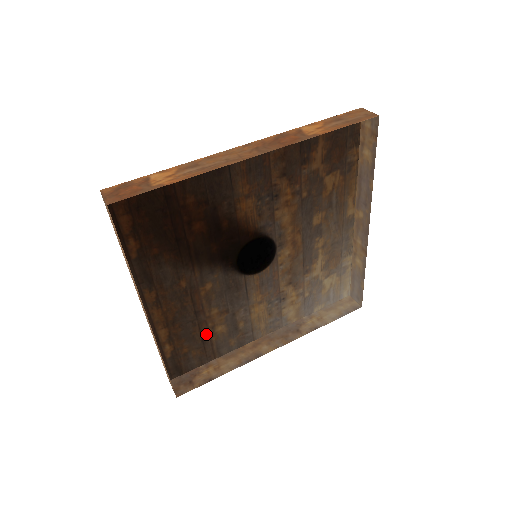
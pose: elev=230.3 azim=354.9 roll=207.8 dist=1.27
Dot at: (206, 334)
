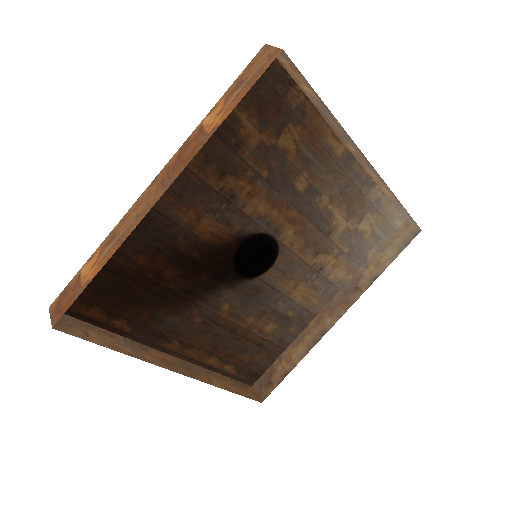
Dot at: (258, 339)
